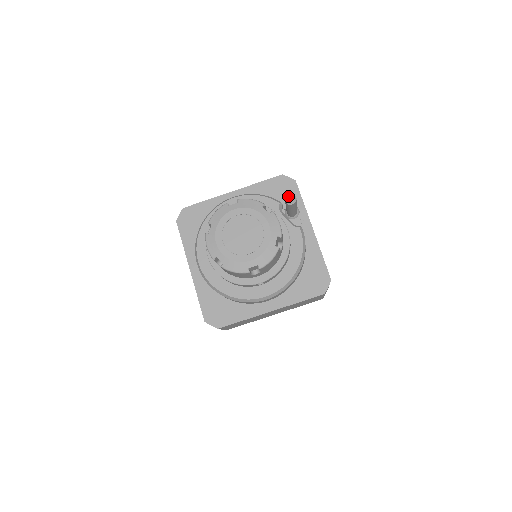
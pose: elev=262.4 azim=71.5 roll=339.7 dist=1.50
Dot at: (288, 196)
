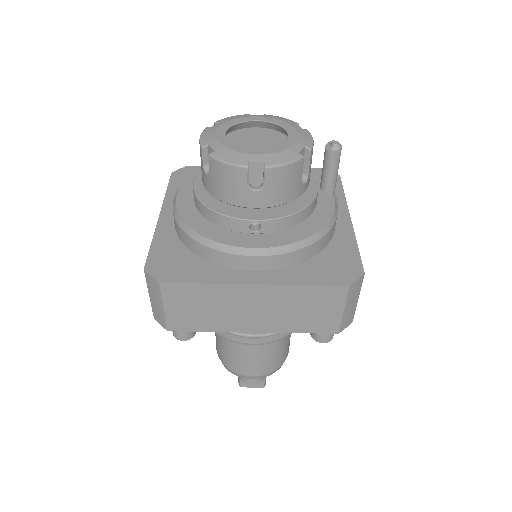
Dot at: occluded
